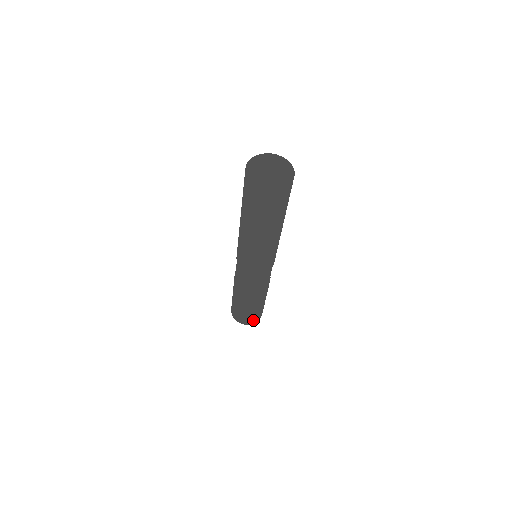
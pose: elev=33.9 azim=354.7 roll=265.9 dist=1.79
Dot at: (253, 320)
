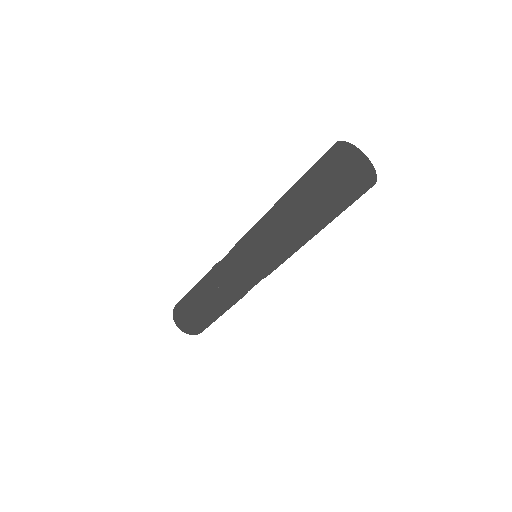
Dot at: (195, 330)
